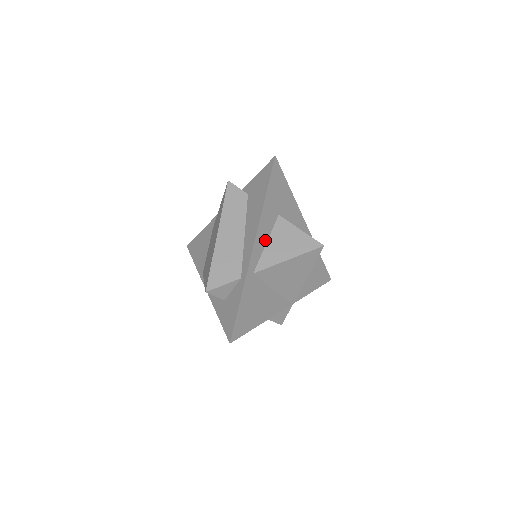
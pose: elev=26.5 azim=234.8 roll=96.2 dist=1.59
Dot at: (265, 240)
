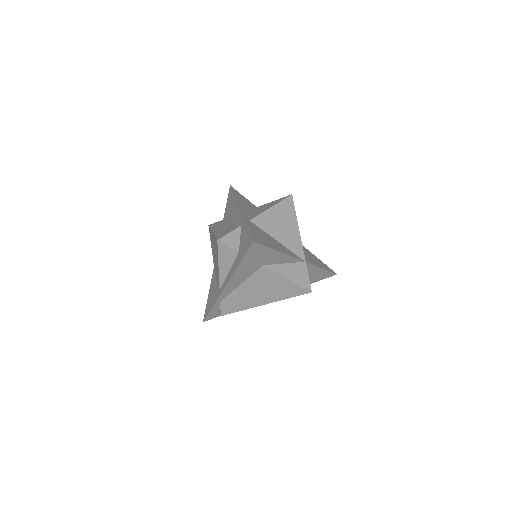
Dot at: (249, 213)
